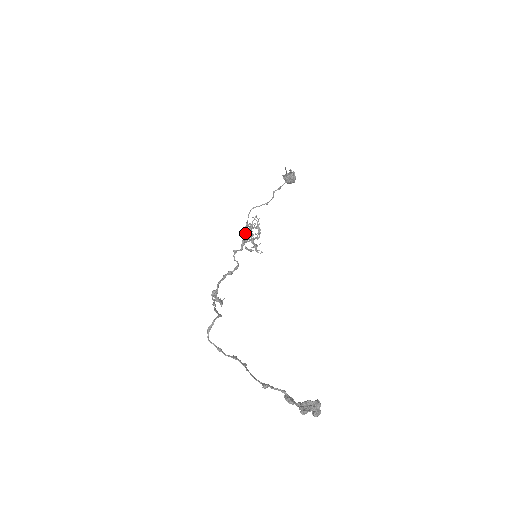
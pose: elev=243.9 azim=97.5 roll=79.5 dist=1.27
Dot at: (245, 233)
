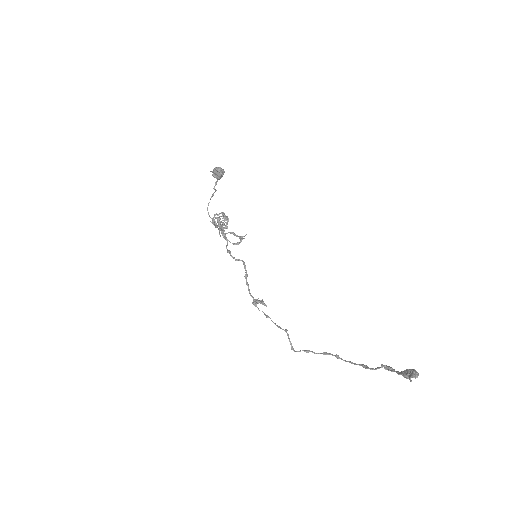
Dot at: occluded
